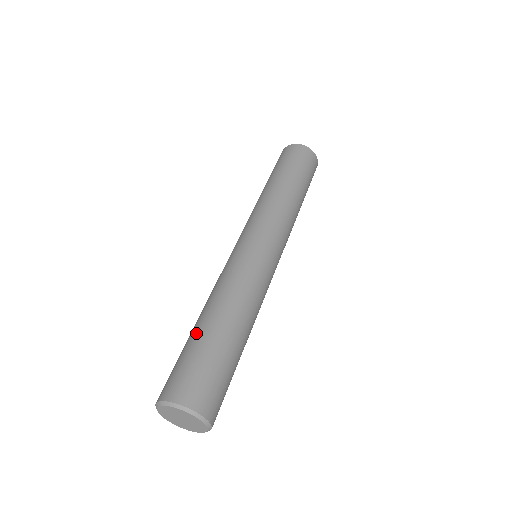
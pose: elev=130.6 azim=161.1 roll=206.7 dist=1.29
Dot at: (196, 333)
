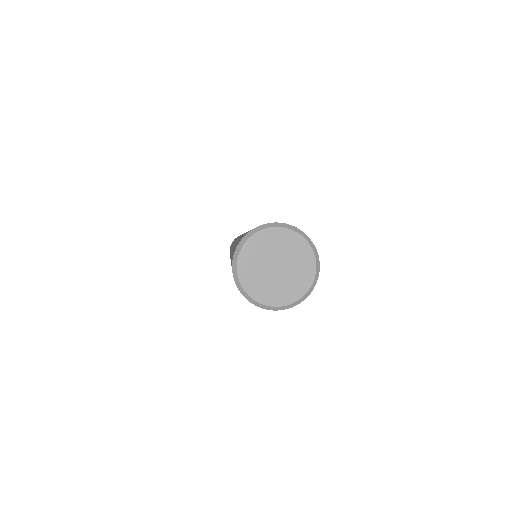
Dot at: occluded
